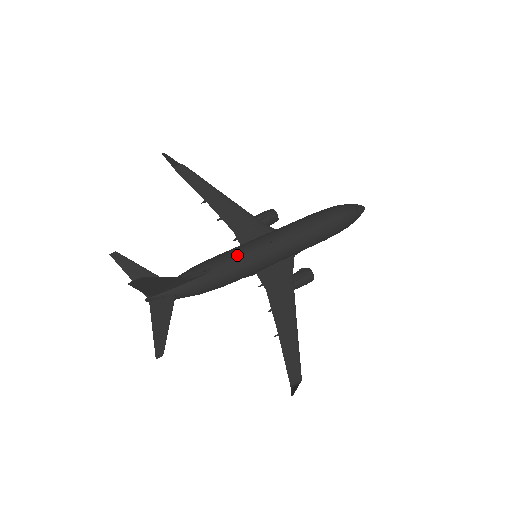
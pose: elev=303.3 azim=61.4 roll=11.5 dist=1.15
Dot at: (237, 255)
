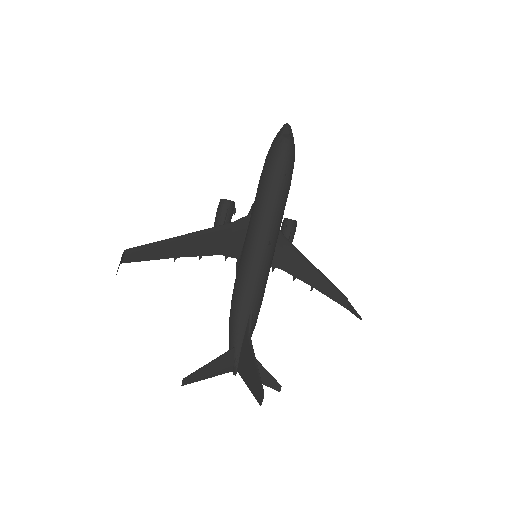
Dot at: (257, 279)
